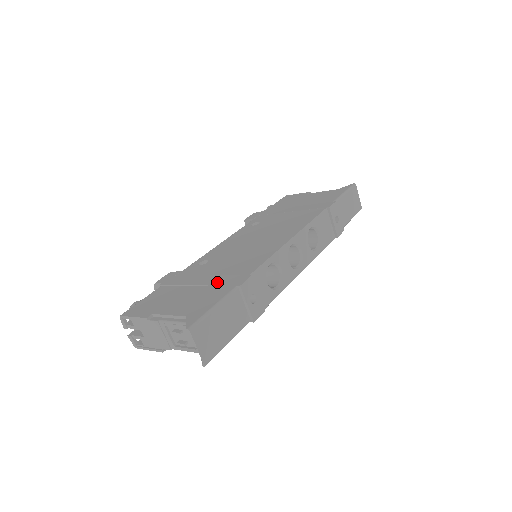
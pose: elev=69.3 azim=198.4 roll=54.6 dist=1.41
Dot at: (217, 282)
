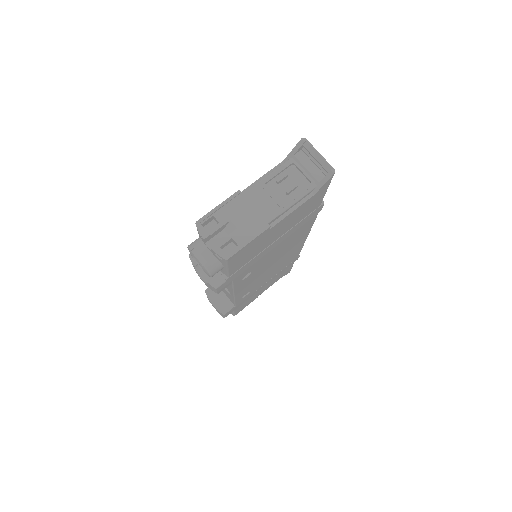
Dot at: occluded
